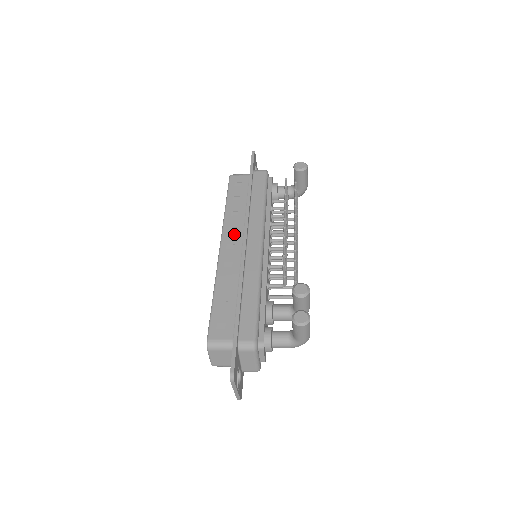
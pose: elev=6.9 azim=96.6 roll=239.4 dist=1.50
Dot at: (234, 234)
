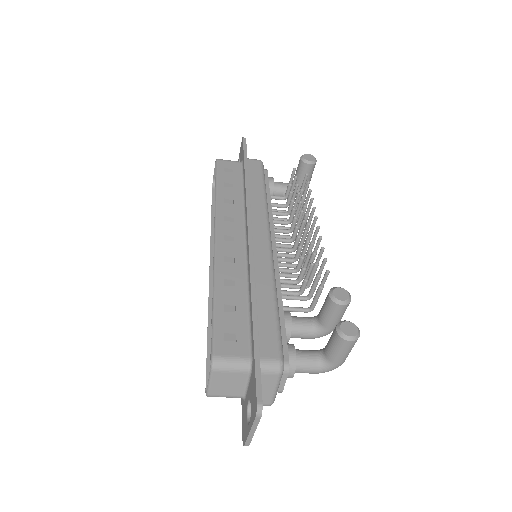
Dot at: (232, 224)
